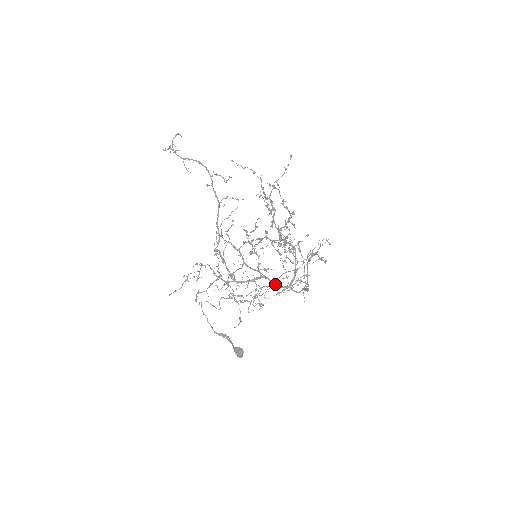
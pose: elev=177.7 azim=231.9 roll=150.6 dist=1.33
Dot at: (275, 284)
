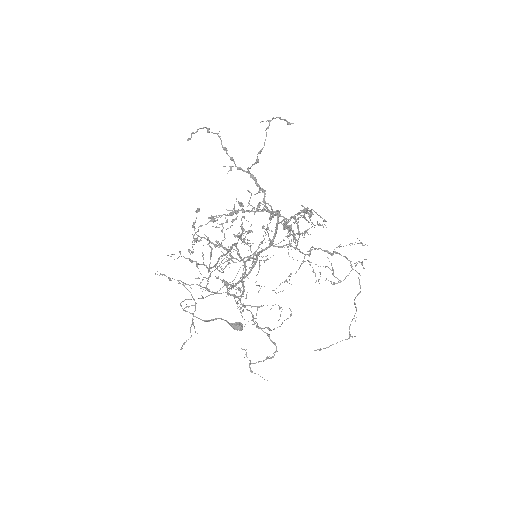
Dot at: occluded
